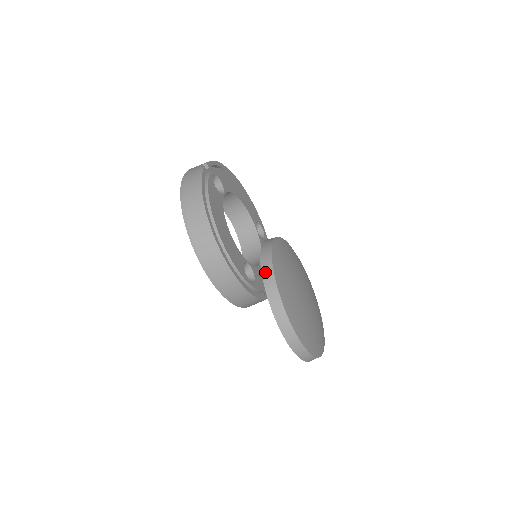
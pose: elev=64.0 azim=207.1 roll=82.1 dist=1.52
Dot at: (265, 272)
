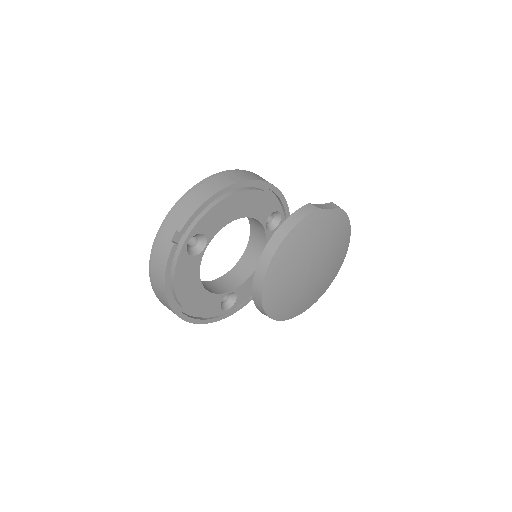
Dot at: (255, 283)
